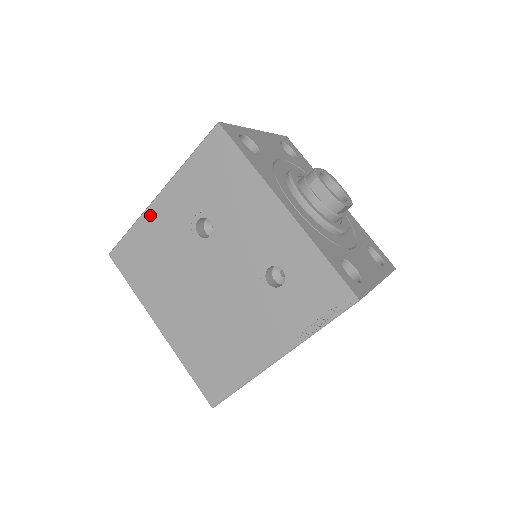
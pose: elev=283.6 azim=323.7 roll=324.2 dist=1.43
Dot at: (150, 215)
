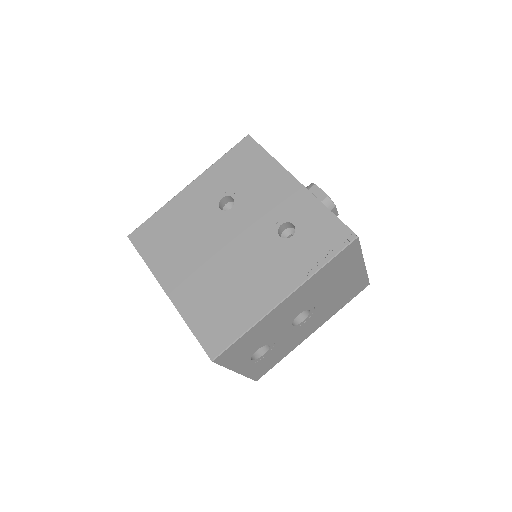
Dot at: (177, 200)
